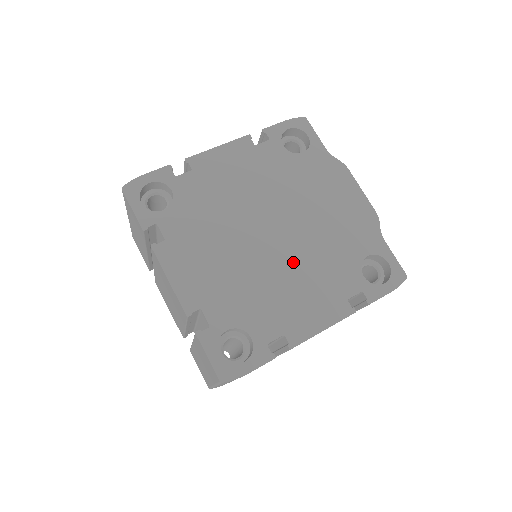
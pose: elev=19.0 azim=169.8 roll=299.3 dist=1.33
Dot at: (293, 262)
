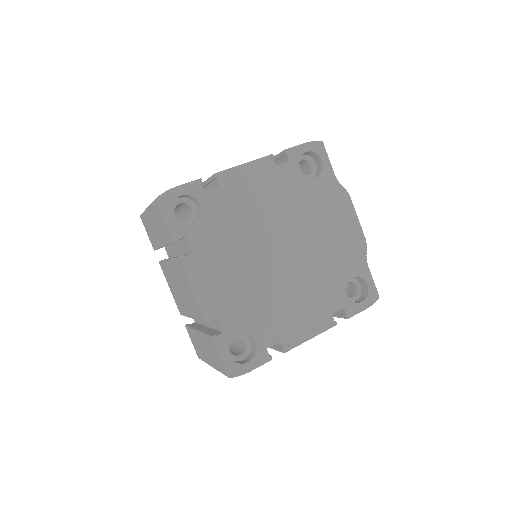
Dot at: (295, 280)
